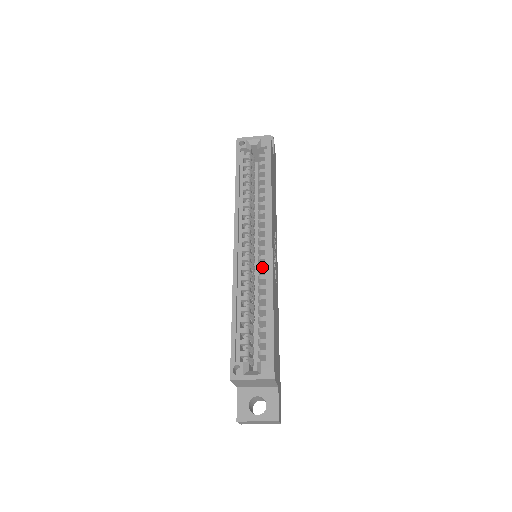
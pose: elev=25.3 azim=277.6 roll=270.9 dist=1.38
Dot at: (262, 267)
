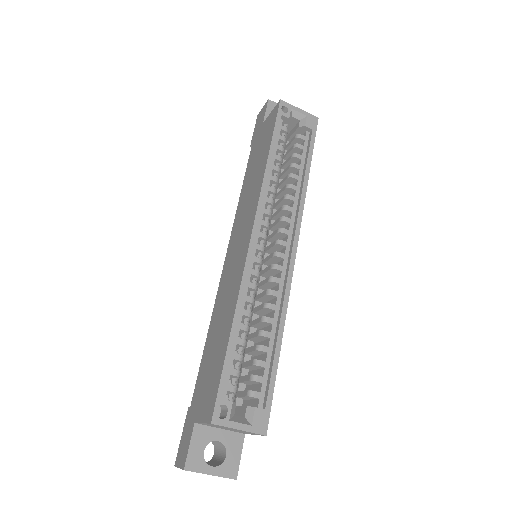
Dot at: (276, 280)
